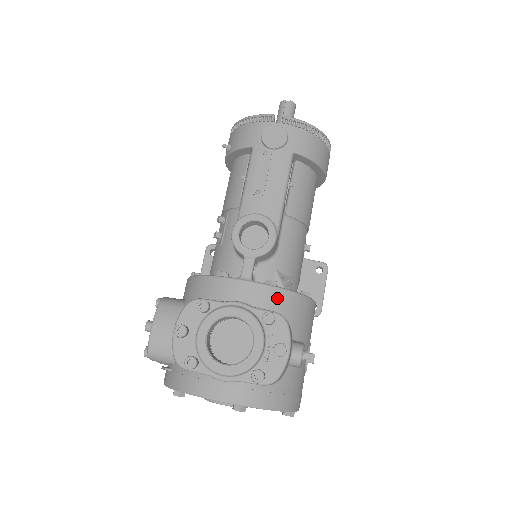
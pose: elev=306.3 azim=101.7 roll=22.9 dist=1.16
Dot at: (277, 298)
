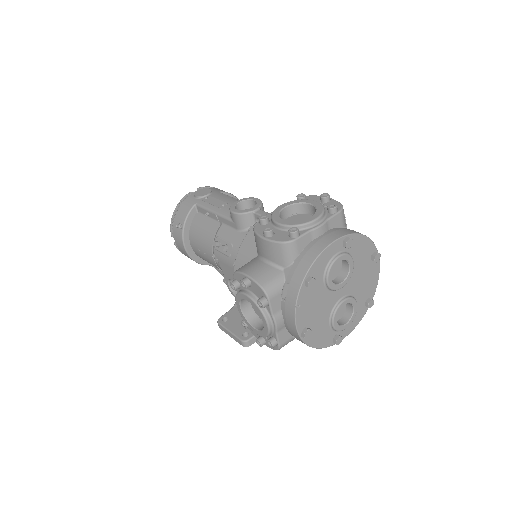
Dot at: occluded
